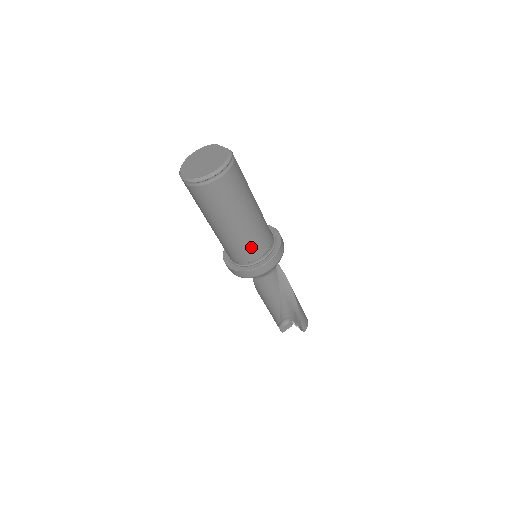
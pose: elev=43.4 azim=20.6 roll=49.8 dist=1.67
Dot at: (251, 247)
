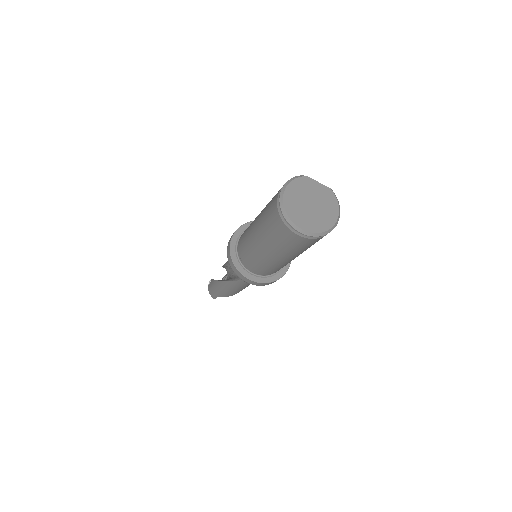
Dot at: occluded
